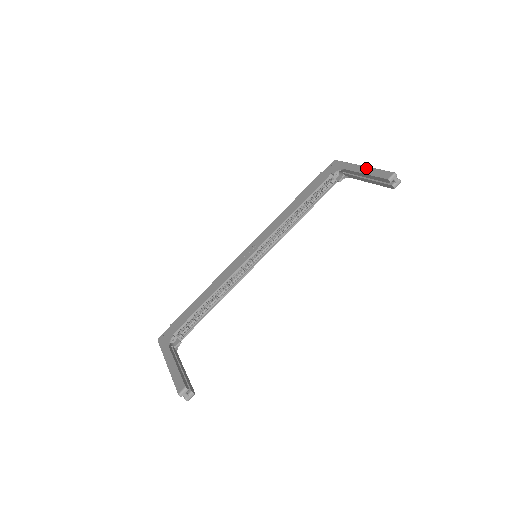
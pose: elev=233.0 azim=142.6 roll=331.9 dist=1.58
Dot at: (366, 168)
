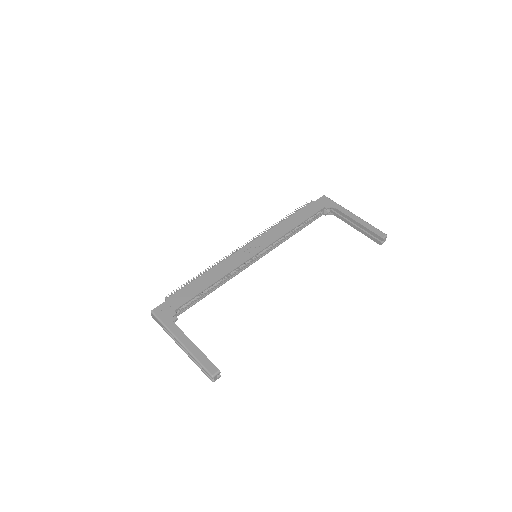
Dot at: (360, 218)
